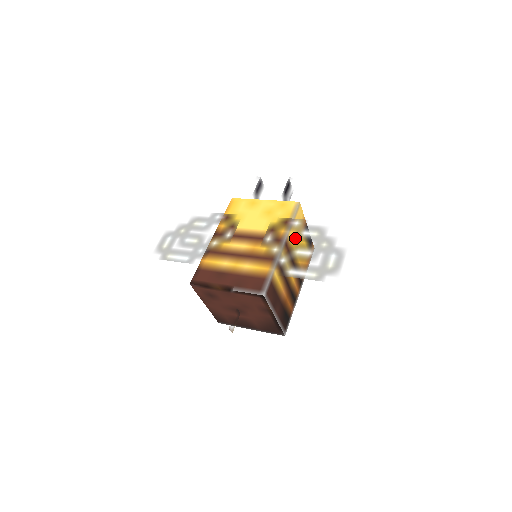
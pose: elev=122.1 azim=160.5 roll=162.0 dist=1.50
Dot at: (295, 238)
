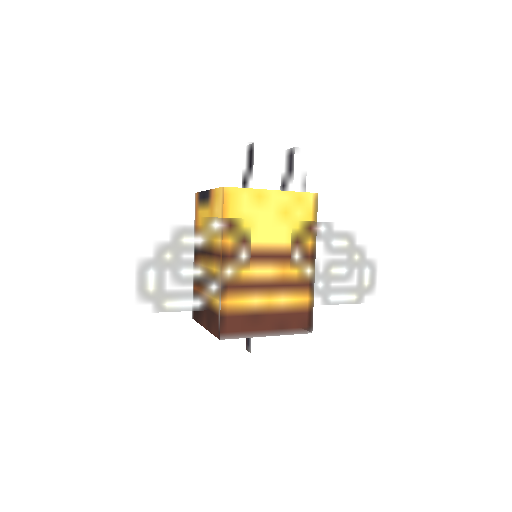
Dot at: (326, 252)
